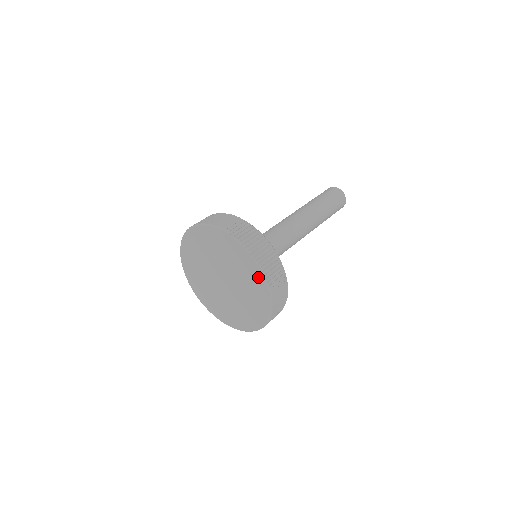
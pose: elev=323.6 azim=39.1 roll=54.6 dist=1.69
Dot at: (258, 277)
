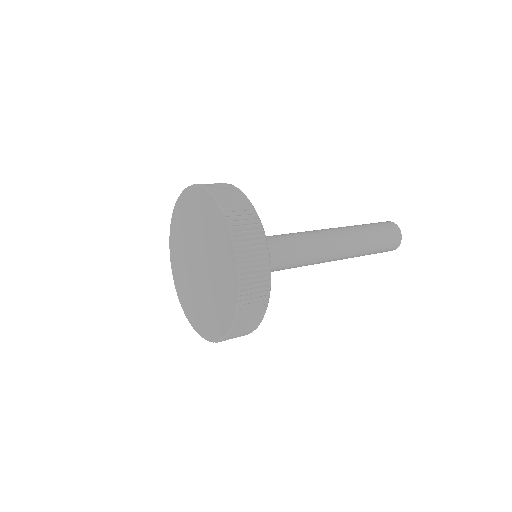
Dot at: (230, 305)
